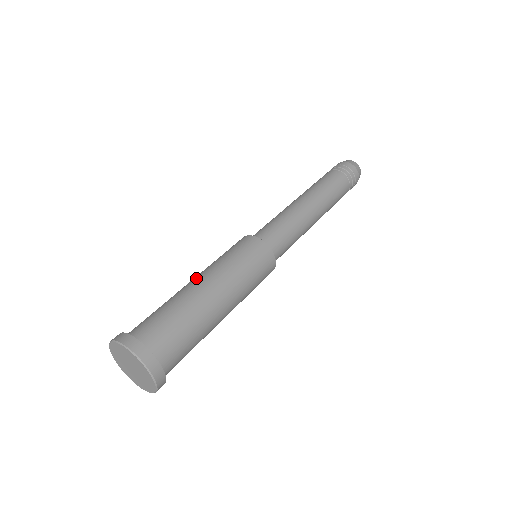
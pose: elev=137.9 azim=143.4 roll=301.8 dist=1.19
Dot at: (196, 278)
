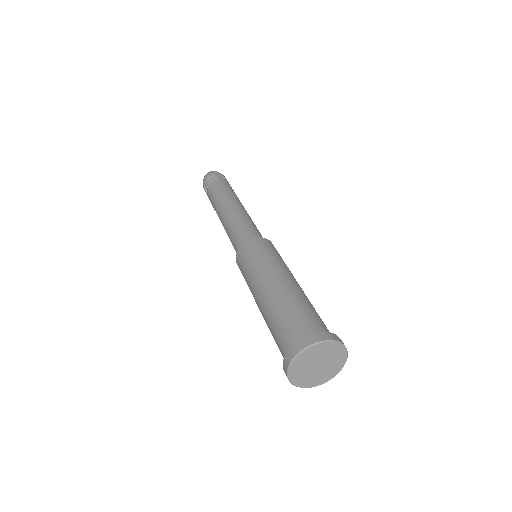
Dot at: (264, 286)
